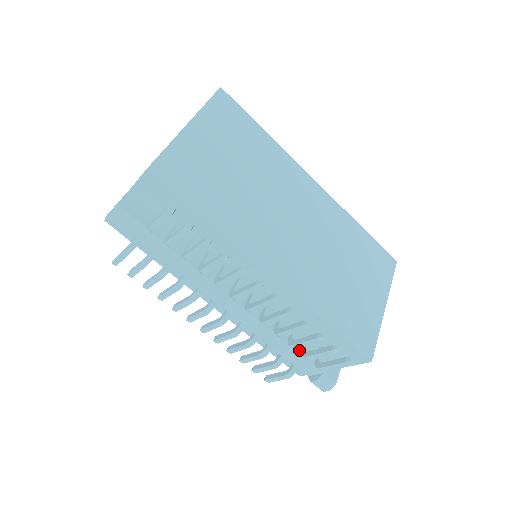
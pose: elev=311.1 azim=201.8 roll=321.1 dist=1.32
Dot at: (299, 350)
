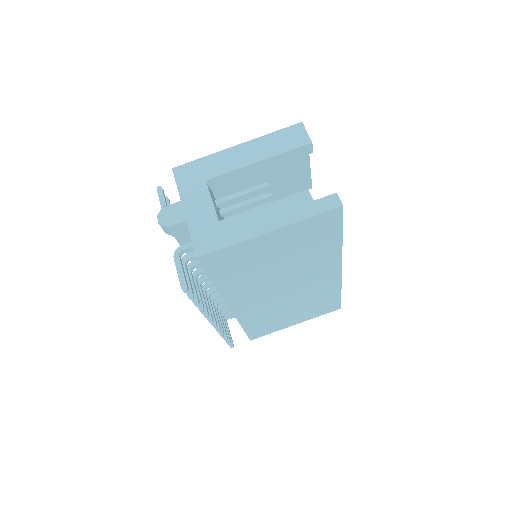
Dot at: occluded
